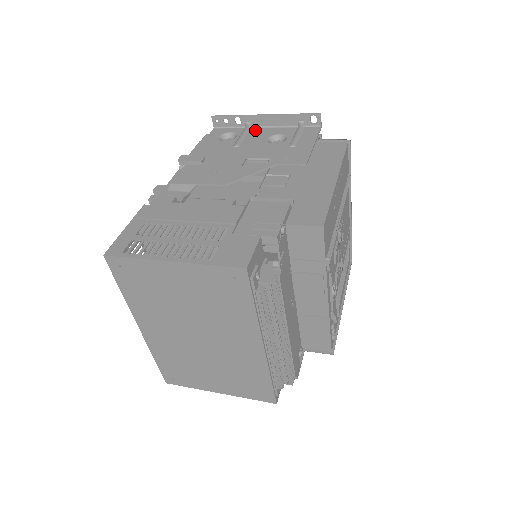
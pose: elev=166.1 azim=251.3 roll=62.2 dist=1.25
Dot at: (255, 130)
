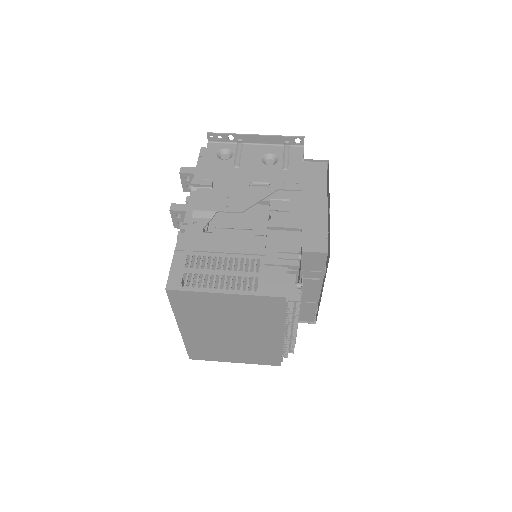
Dot at: (247, 147)
